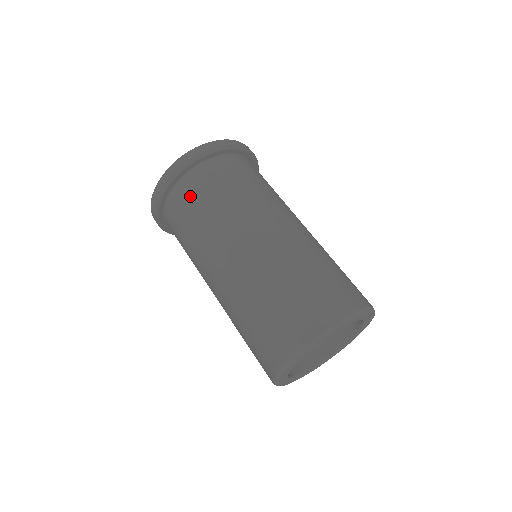
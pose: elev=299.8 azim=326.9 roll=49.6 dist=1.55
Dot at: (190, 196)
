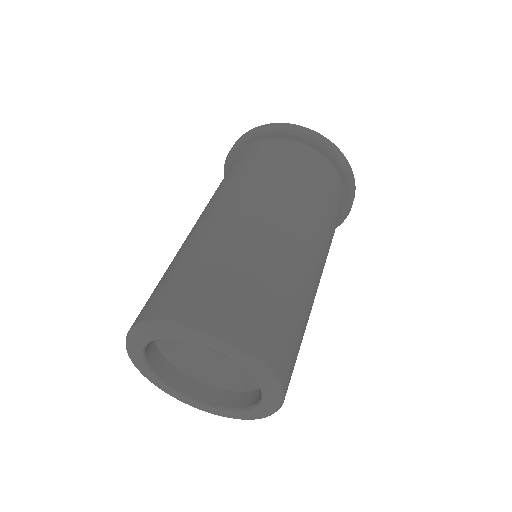
Dot at: (233, 165)
